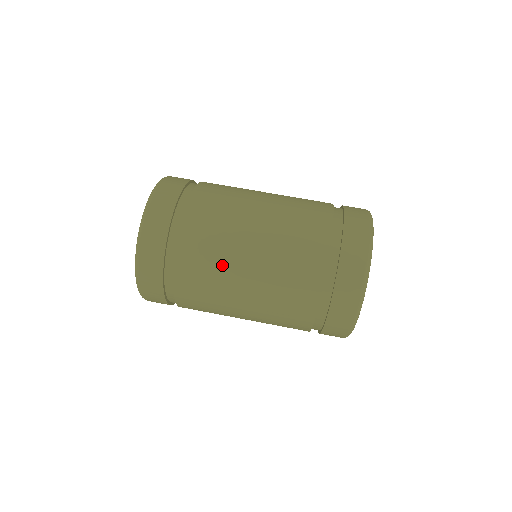
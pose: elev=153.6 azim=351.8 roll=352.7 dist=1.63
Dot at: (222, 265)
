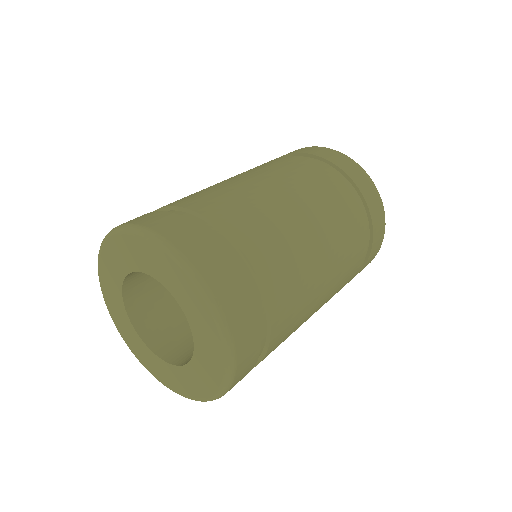
Dot at: (299, 253)
